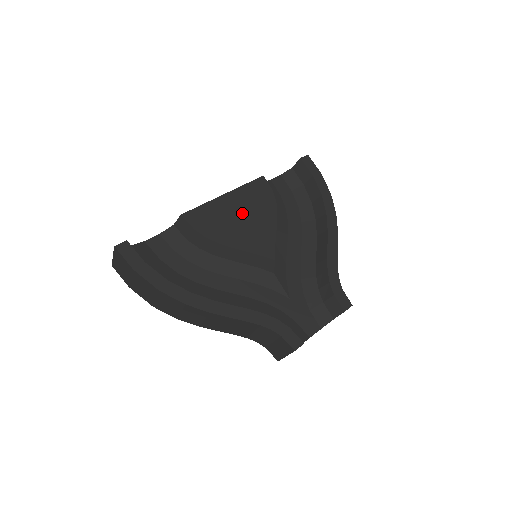
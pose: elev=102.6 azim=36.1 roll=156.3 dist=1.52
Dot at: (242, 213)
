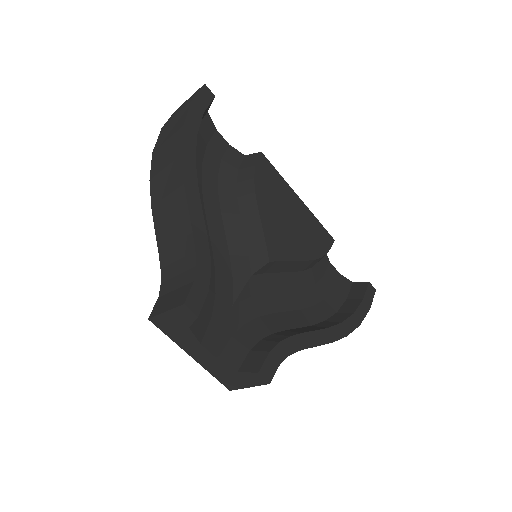
Dot at: (293, 218)
